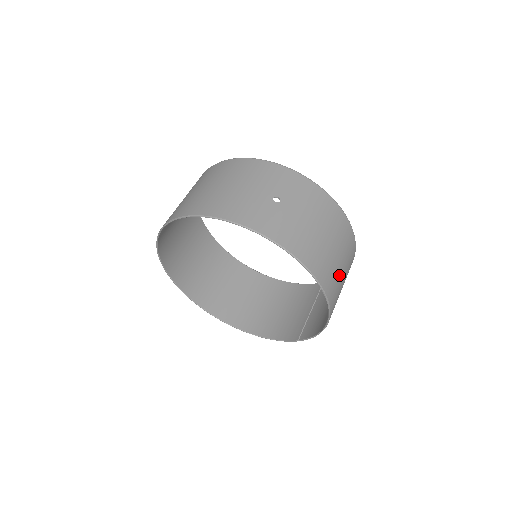
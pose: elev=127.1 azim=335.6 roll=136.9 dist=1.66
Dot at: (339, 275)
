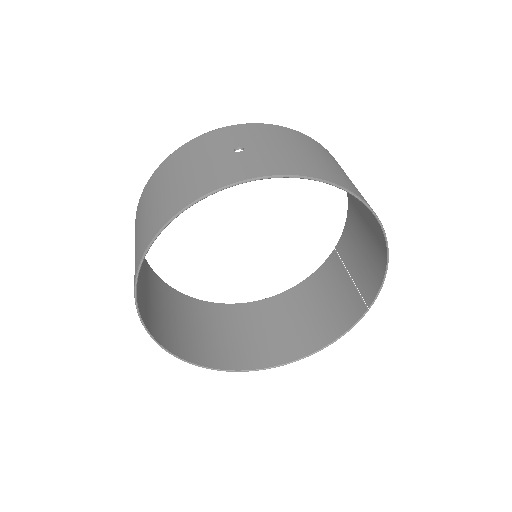
Dot at: occluded
